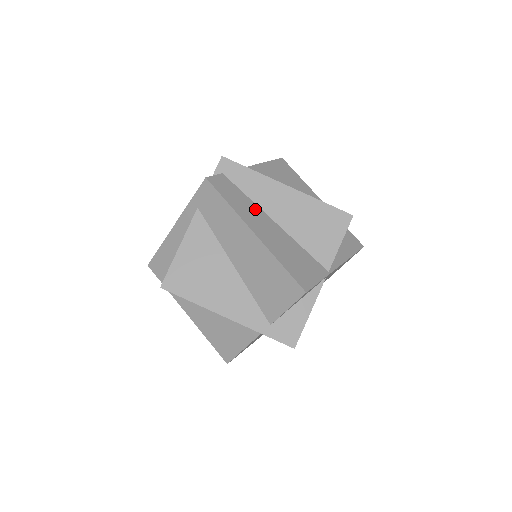
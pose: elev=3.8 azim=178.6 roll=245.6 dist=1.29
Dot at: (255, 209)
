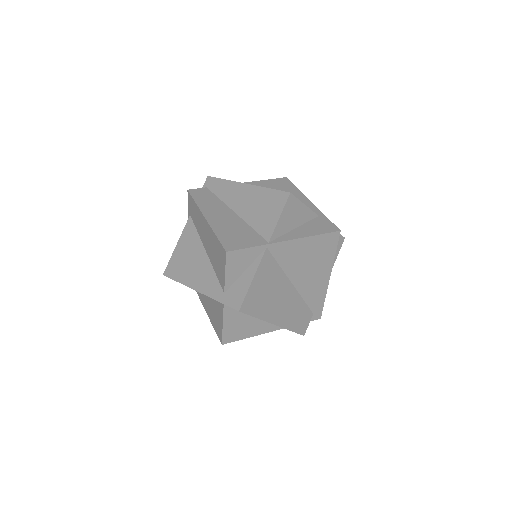
Dot at: (220, 205)
